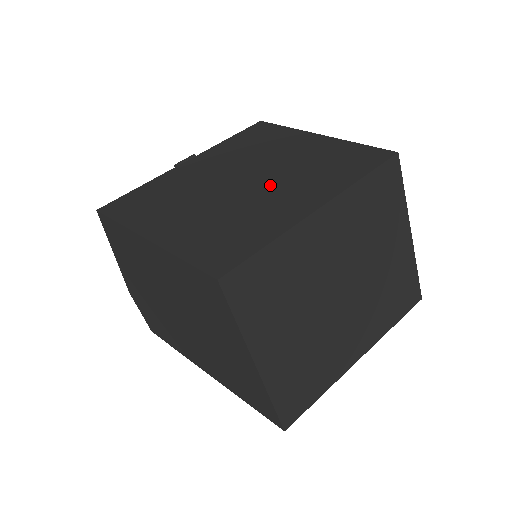
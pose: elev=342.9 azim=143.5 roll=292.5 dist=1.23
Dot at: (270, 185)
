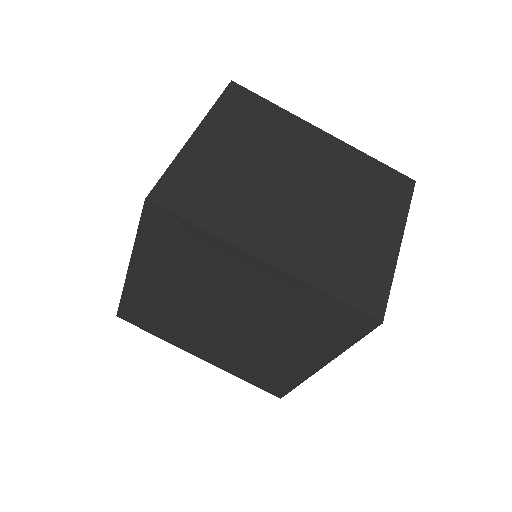
Dot at: occluded
